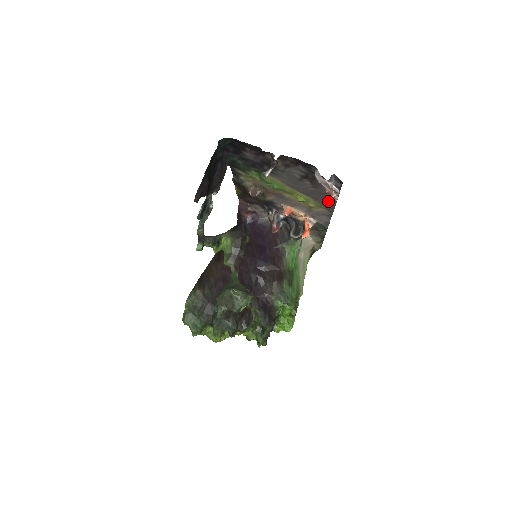
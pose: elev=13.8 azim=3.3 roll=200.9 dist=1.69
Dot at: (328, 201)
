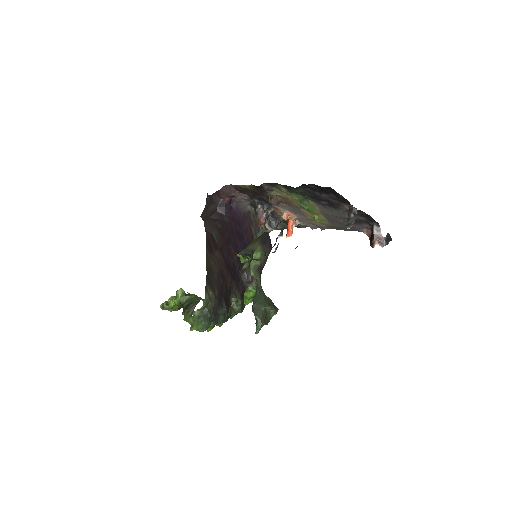
Dot at: (342, 227)
